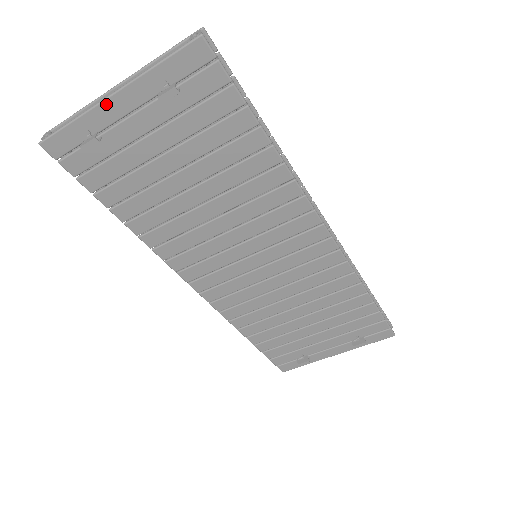
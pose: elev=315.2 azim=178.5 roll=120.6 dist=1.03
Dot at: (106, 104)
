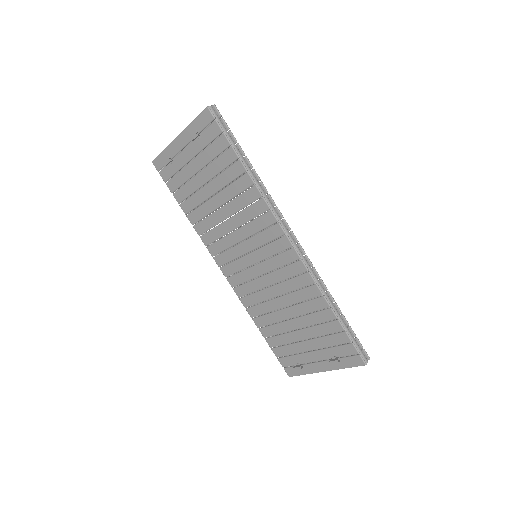
Dot at: (175, 142)
